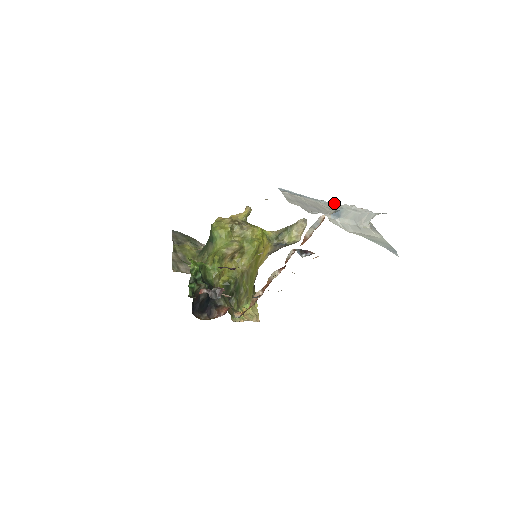
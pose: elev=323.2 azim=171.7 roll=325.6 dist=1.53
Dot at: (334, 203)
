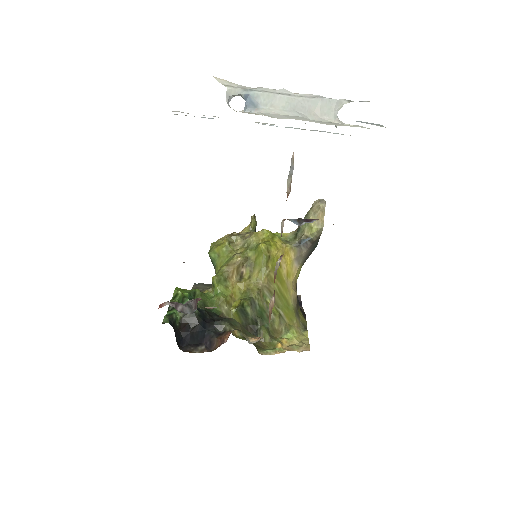
Dot at: (228, 83)
